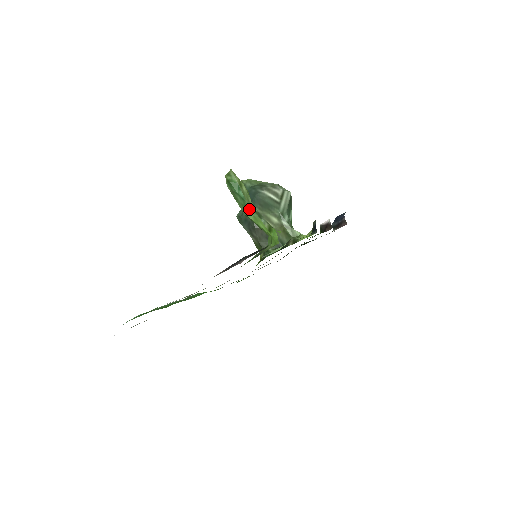
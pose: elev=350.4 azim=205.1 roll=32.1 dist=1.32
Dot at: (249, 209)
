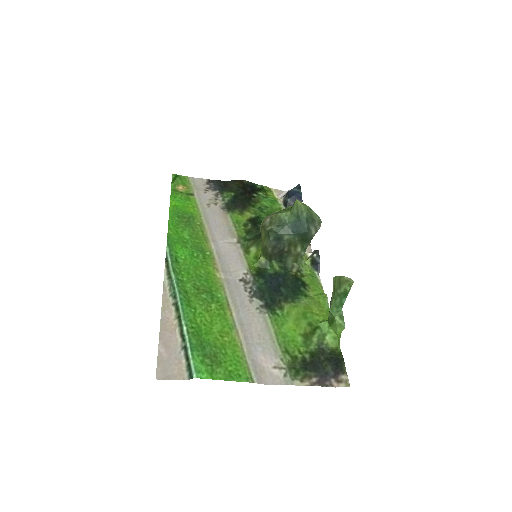
Dot at: (341, 316)
